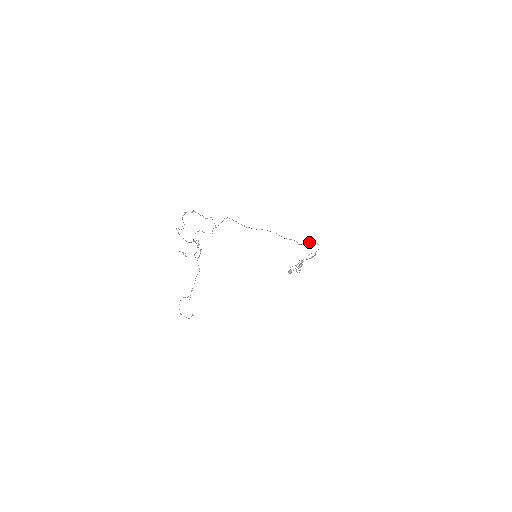
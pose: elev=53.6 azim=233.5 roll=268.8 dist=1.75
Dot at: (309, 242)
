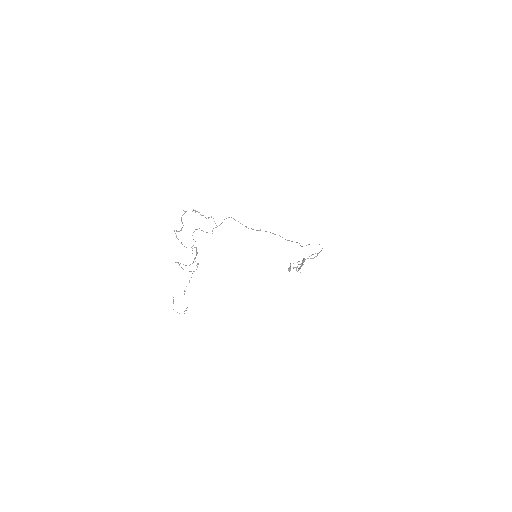
Dot at: occluded
